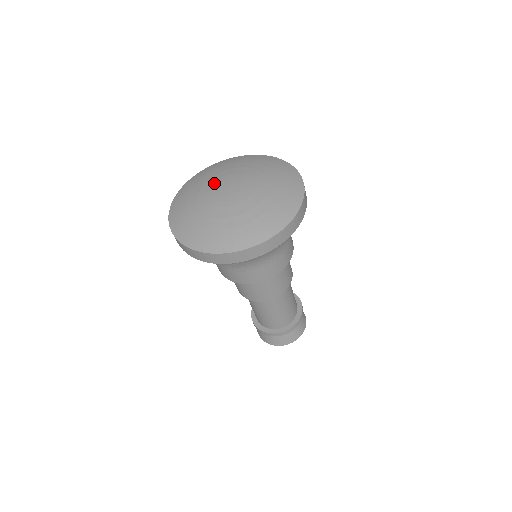
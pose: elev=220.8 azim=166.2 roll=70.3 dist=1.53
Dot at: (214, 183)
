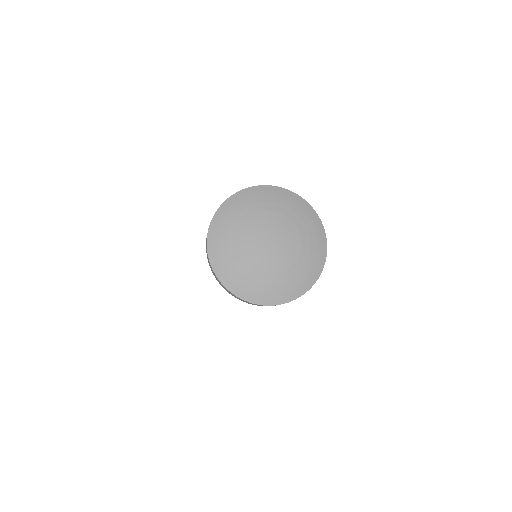
Dot at: (256, 226)
